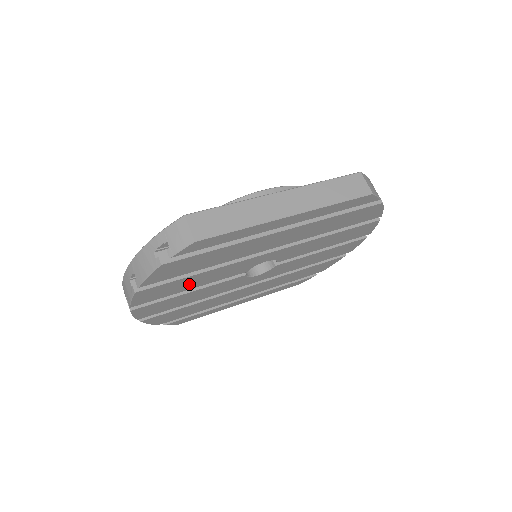
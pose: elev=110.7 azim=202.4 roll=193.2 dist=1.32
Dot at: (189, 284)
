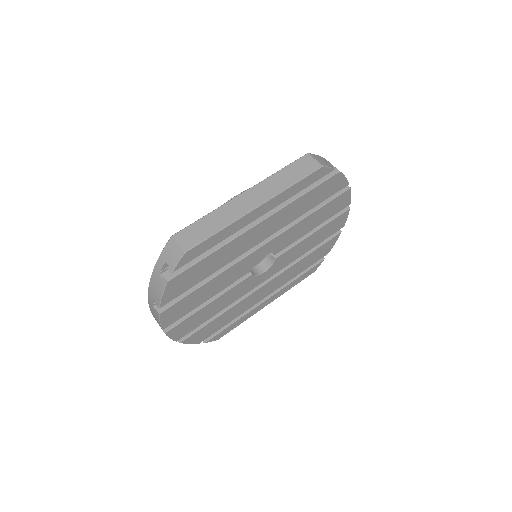
Dot at: (204, 295)
